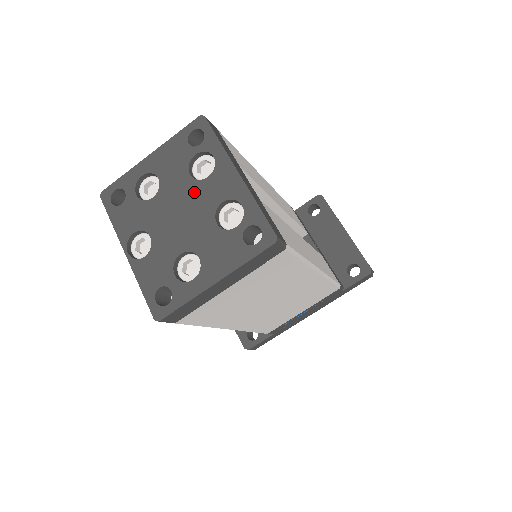
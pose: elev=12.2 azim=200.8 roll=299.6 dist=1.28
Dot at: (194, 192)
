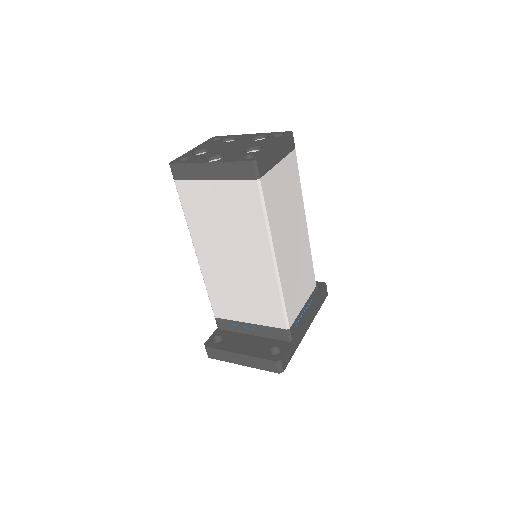
Dot at: (233, 143)
